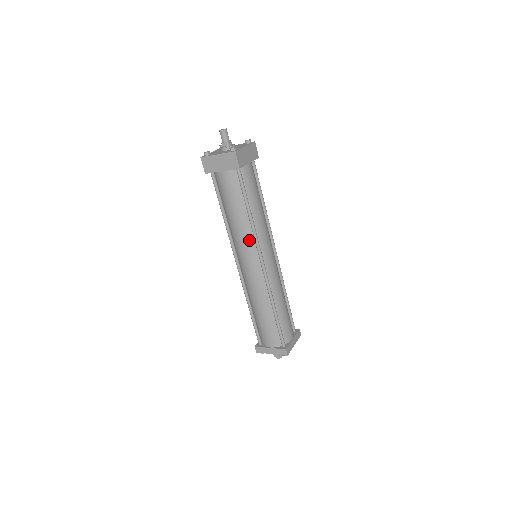
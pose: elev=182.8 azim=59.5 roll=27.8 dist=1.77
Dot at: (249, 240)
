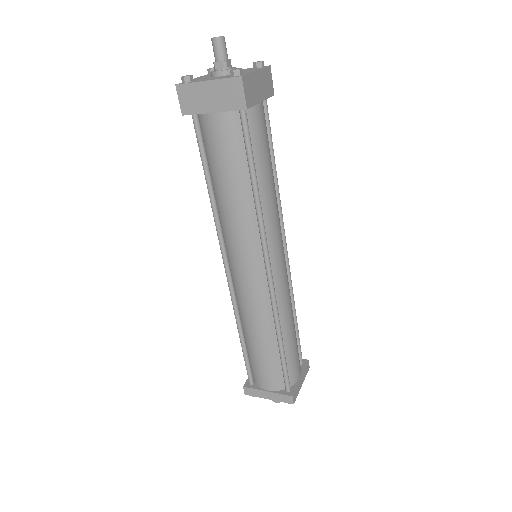
Dot at: (250, 233)
